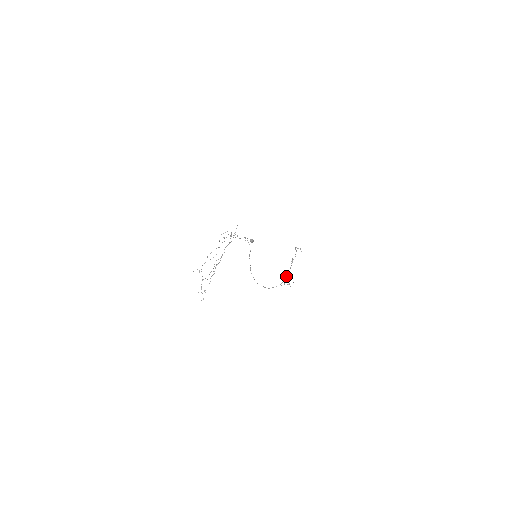
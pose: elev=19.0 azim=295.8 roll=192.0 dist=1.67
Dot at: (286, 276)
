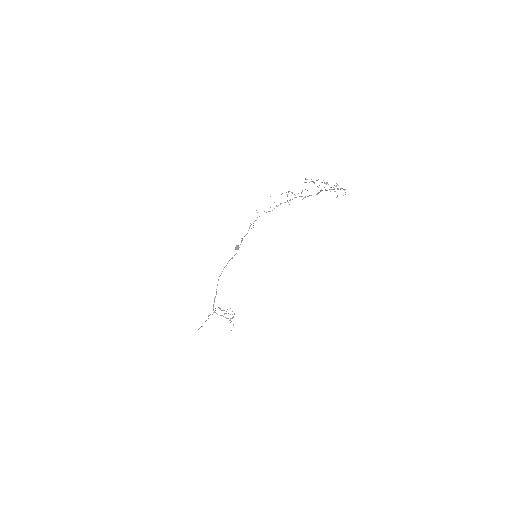
Dot at: occluded
